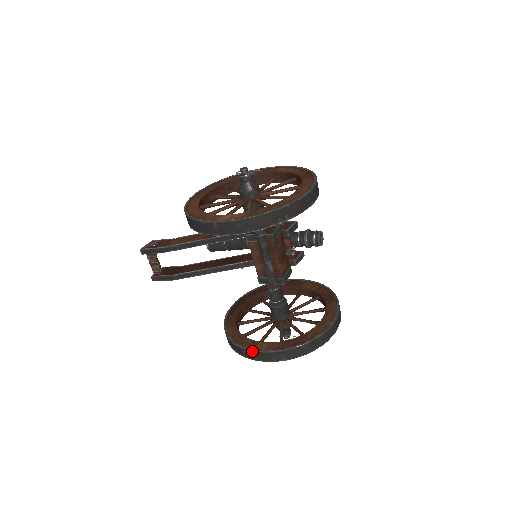
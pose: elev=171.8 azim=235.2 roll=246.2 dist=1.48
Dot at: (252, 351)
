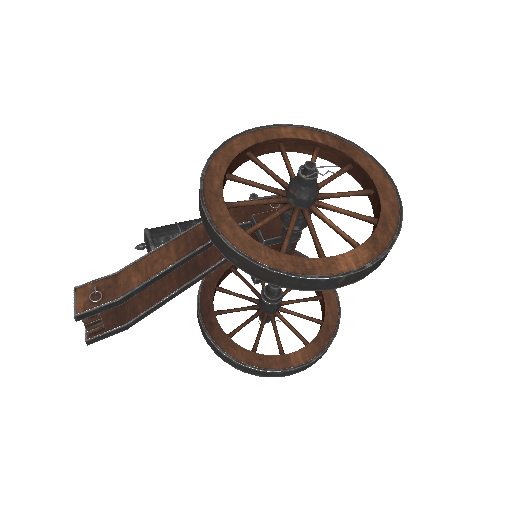
Dot at: (293, 370)
